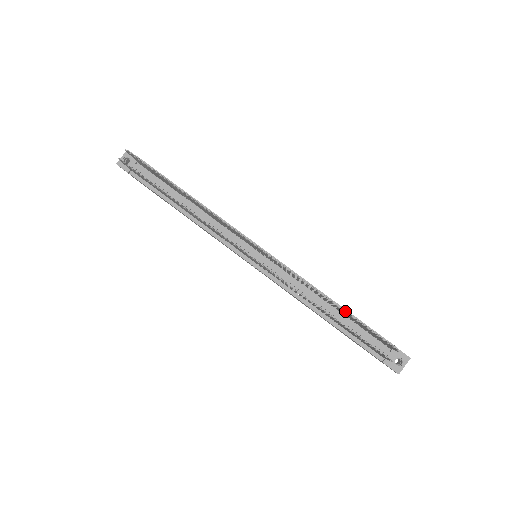
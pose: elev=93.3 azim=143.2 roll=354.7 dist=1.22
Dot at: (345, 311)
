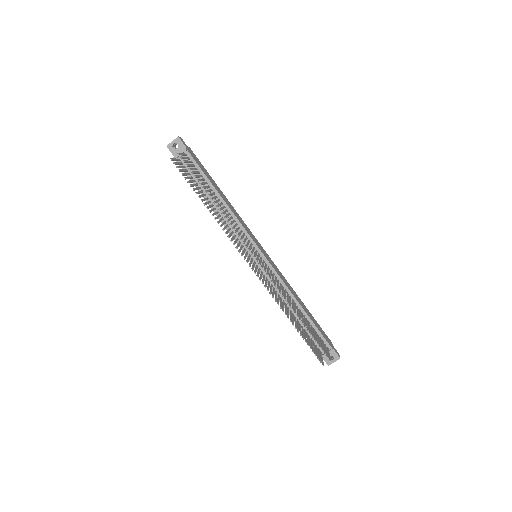
Dot at: (307, 316)
